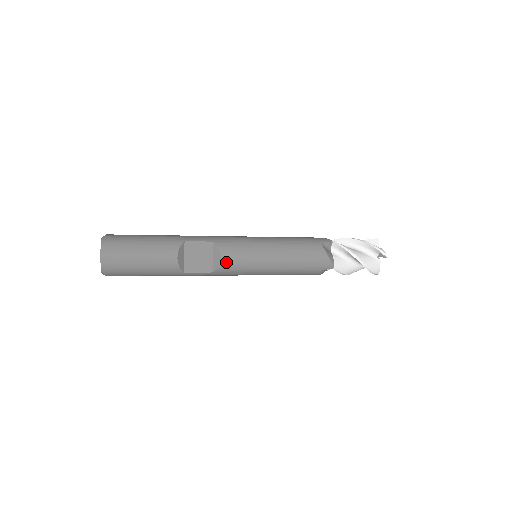
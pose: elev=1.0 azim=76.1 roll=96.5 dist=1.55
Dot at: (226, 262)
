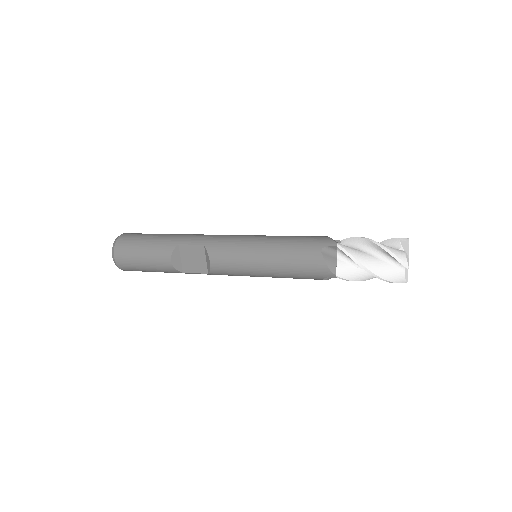
Dot at: (216, 266)
